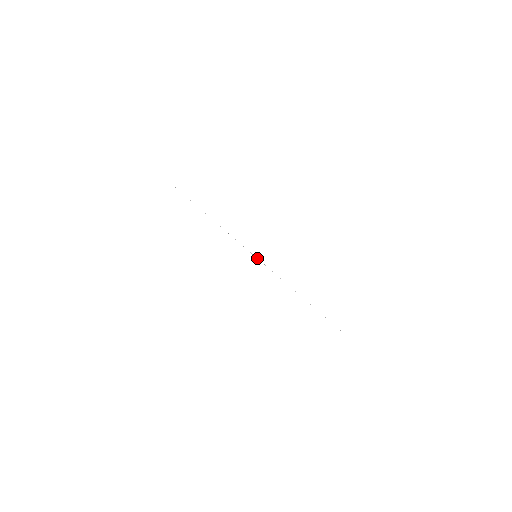
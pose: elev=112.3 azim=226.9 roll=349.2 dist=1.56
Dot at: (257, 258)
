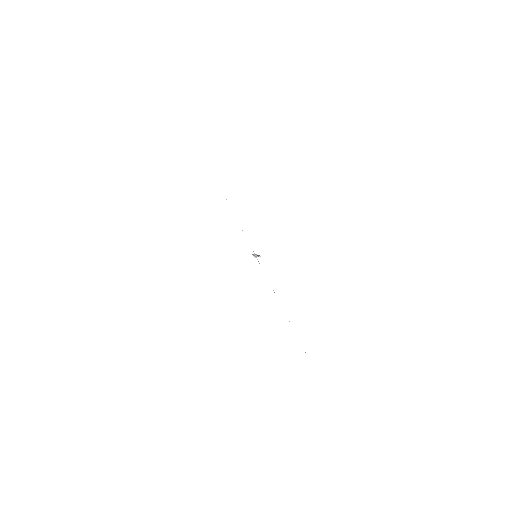
Dot at: (256, 257)
